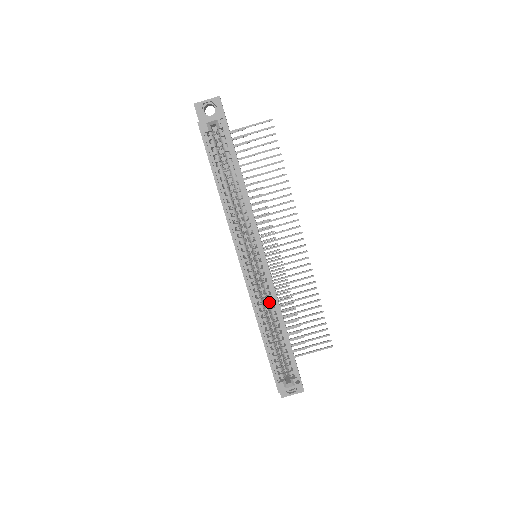
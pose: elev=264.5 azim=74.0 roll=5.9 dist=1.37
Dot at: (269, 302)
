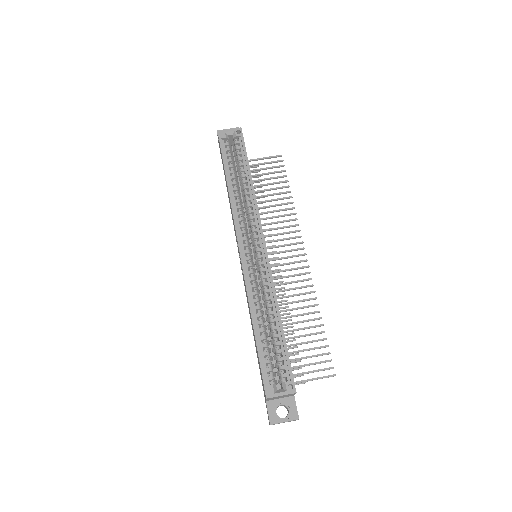
Dot at: (265, 289)
